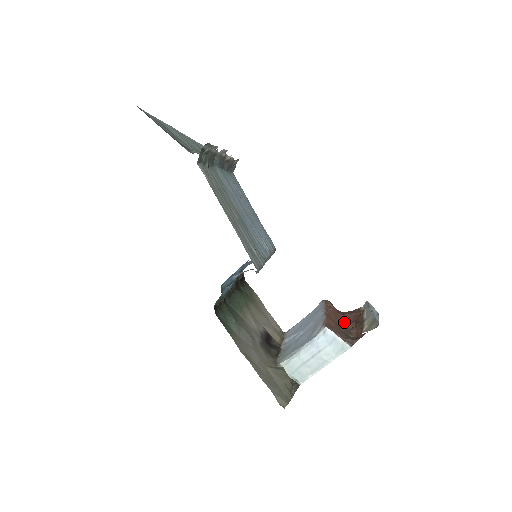
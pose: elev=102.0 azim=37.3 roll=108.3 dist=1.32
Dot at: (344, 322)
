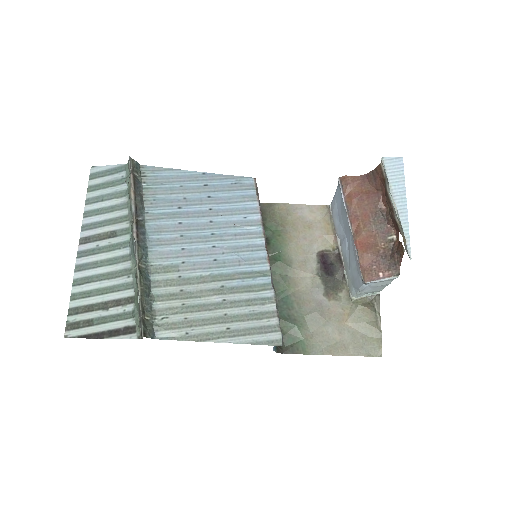
Dot at: (375, 212)
